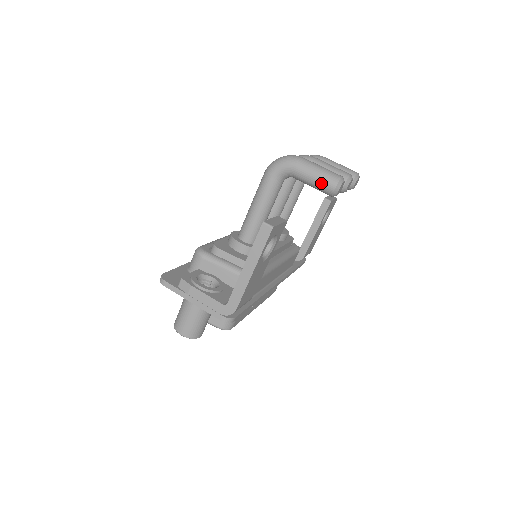
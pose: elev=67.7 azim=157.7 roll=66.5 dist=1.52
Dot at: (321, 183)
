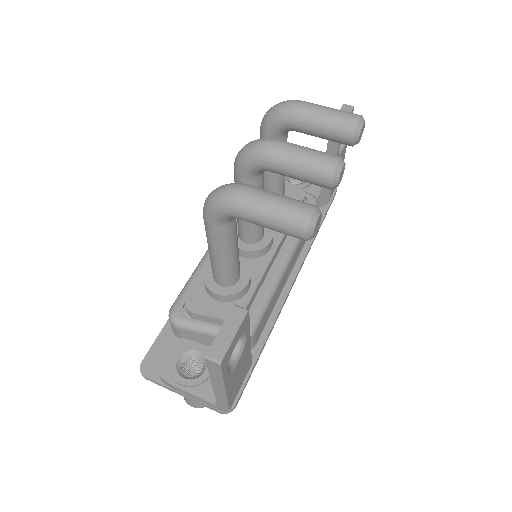
Dot at: (282, 231)
